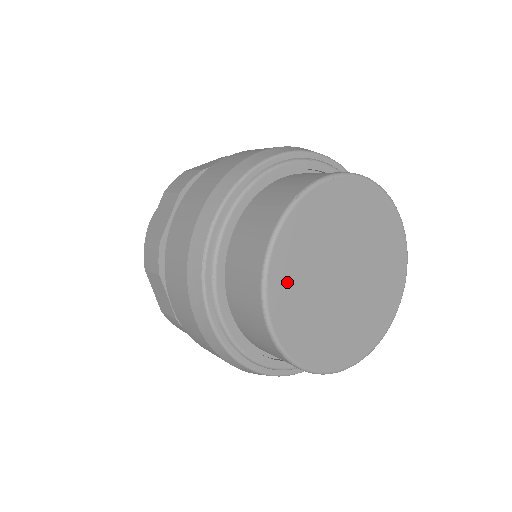
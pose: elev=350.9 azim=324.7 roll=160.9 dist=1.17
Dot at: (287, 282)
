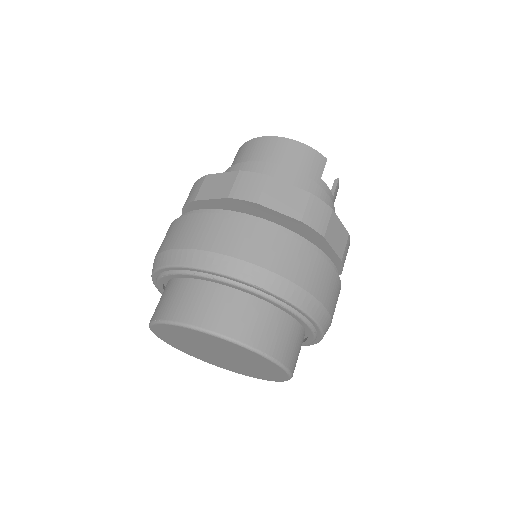
Dot at: (170, 340)
